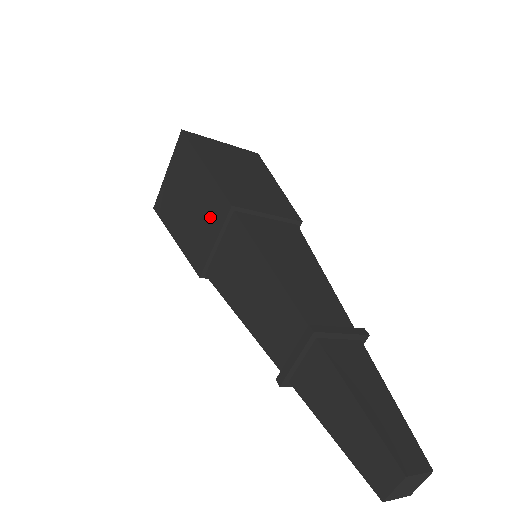
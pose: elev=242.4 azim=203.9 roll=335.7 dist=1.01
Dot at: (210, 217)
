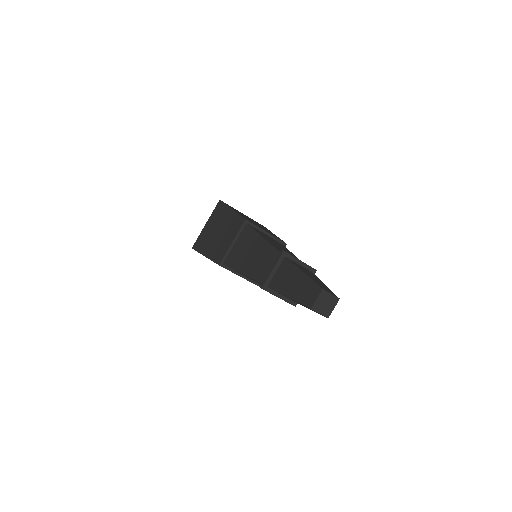
Dot at: (231, 231)
